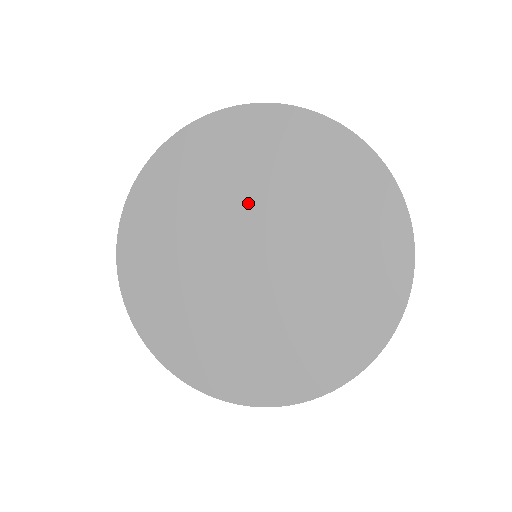
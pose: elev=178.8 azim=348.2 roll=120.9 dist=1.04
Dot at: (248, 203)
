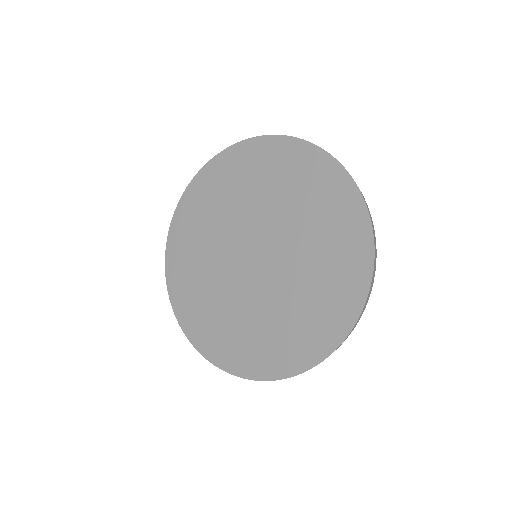
Dot at: (274, 217)
